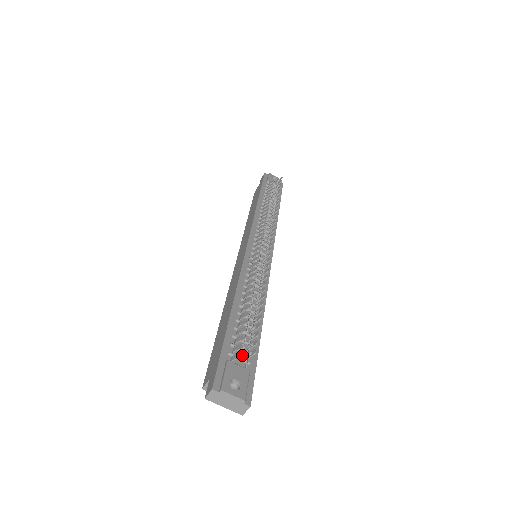
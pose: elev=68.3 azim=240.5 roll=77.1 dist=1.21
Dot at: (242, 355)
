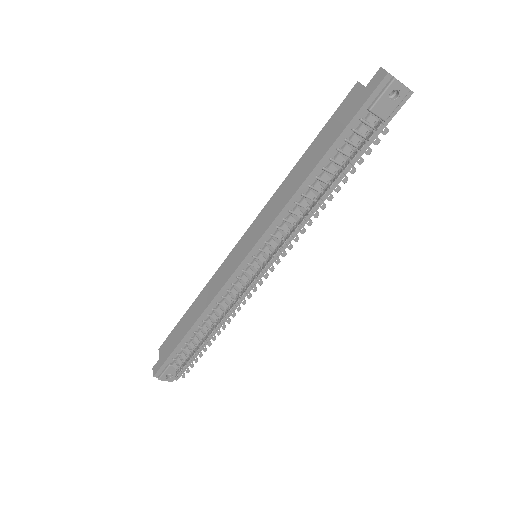
Dot at: (176, 372)
